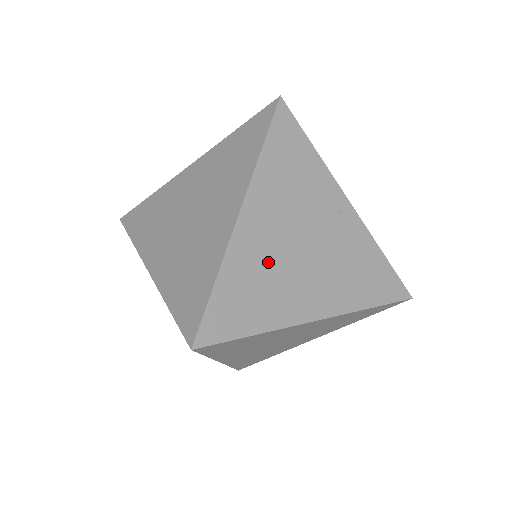
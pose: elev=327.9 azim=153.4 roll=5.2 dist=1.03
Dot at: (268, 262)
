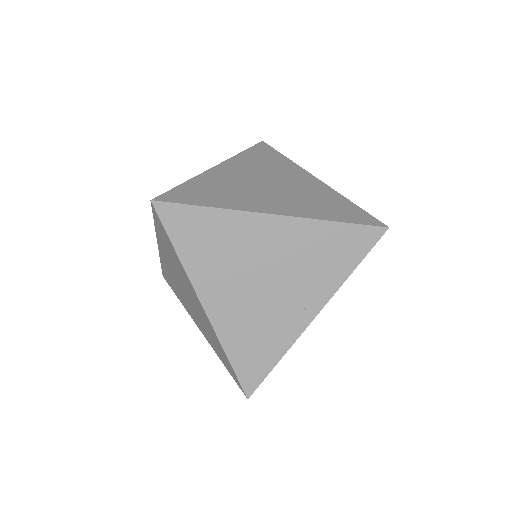
Dot at: (240, 250)
